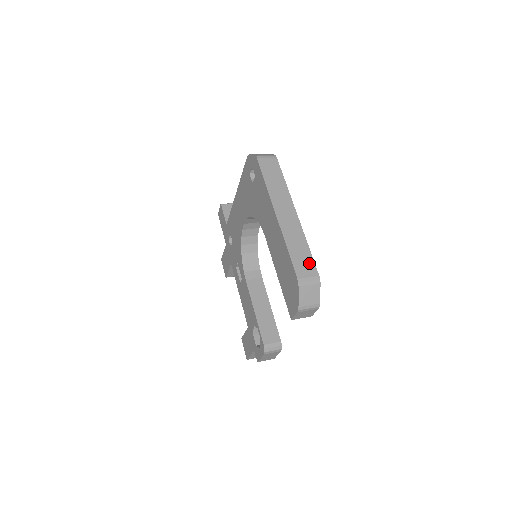
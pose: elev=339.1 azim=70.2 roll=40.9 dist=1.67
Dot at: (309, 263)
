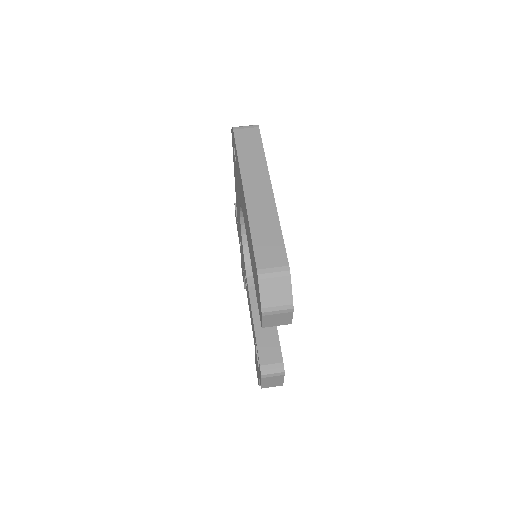
Dot at: (277, 249)
